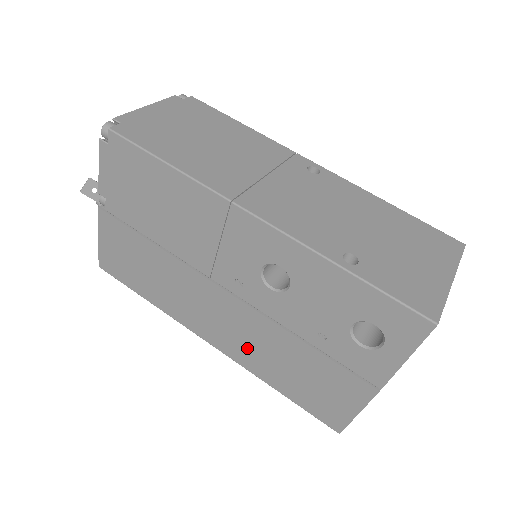
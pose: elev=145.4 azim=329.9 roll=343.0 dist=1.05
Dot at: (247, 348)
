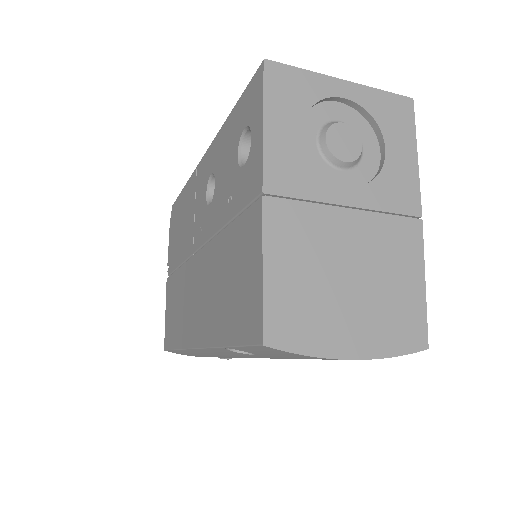
Dot at: (208, 308)
